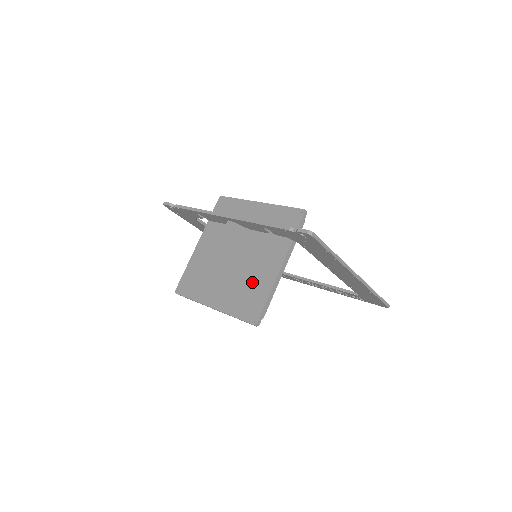
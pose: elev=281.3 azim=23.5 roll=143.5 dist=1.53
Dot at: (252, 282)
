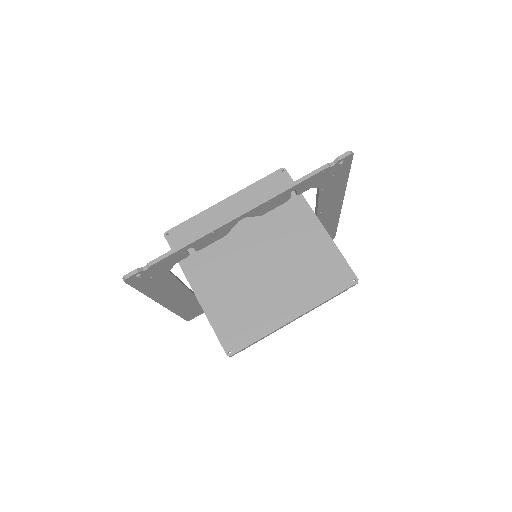
Dot at: (309, 258)
